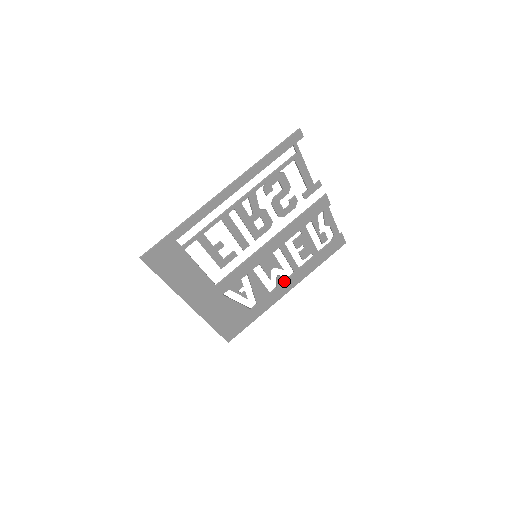
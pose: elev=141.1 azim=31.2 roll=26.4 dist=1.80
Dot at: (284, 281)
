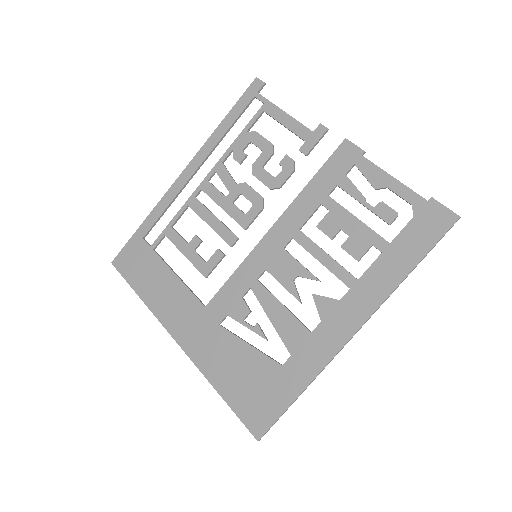
Dot at: (333, 307)
